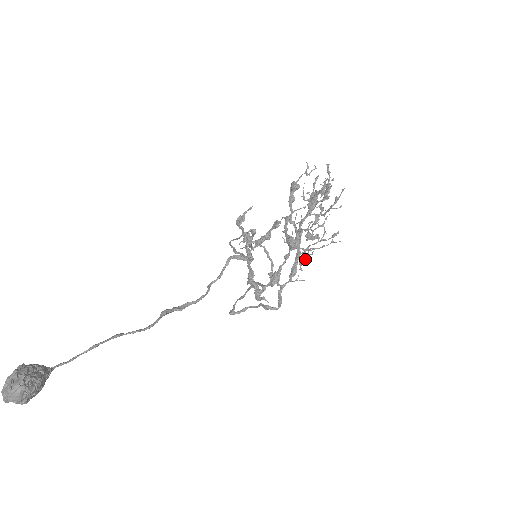
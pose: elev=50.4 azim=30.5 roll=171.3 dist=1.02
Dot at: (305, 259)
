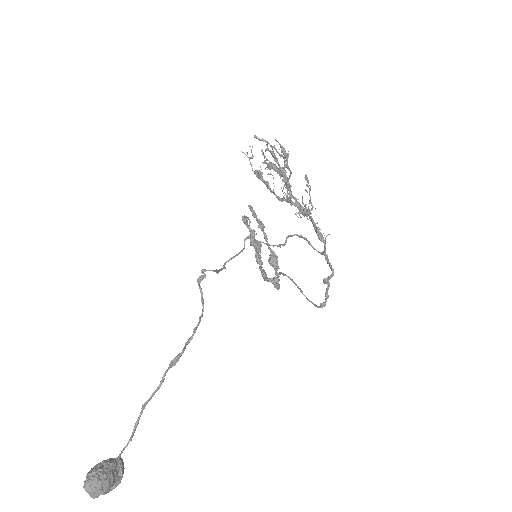
Dot at: occluded
